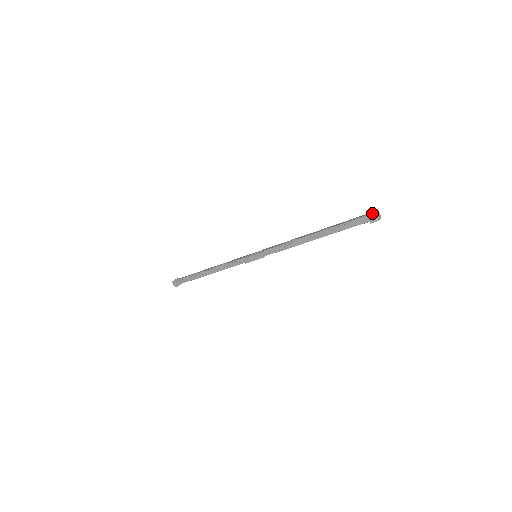
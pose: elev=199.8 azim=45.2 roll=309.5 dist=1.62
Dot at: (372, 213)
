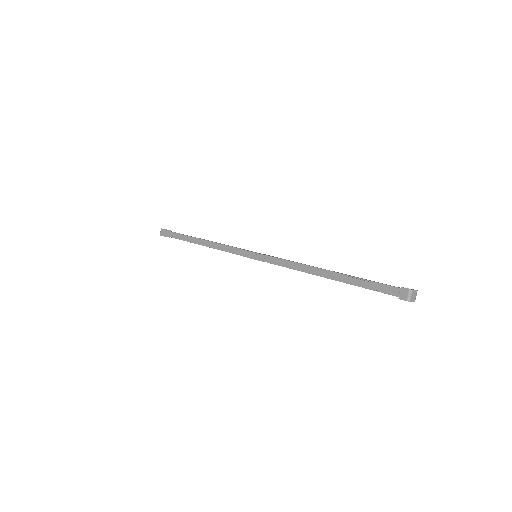
Dot at: (409, 289)
